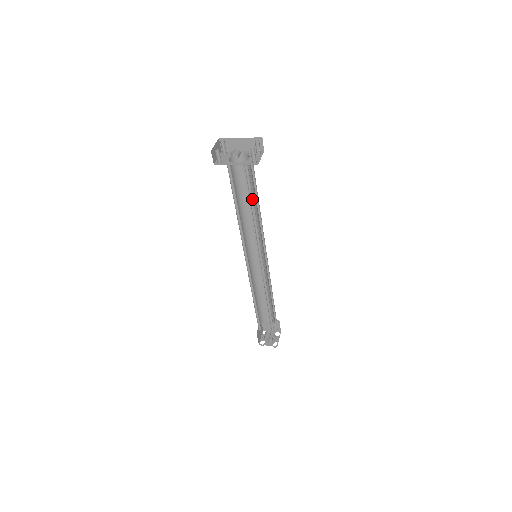
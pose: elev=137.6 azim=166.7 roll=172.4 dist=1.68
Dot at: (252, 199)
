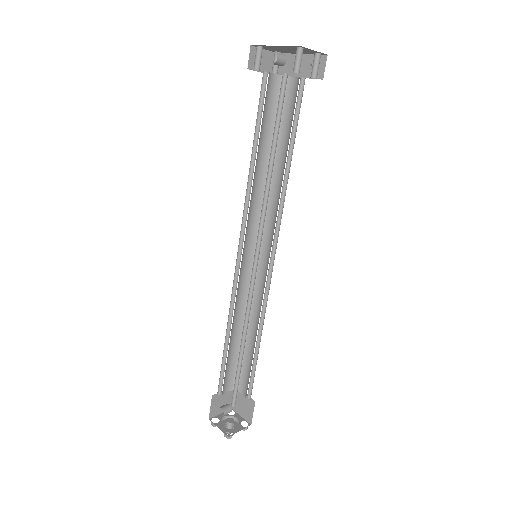
Dot at: (276, 143)
